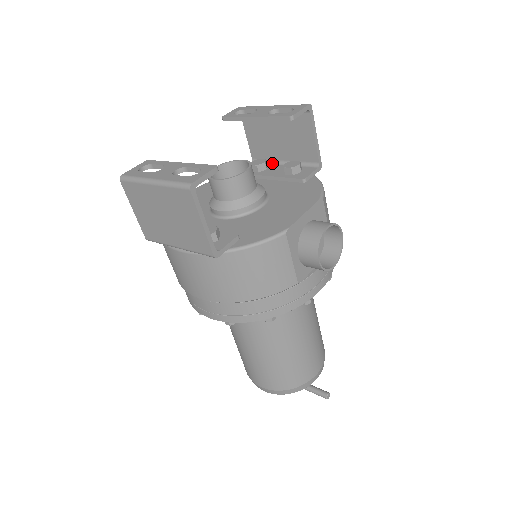
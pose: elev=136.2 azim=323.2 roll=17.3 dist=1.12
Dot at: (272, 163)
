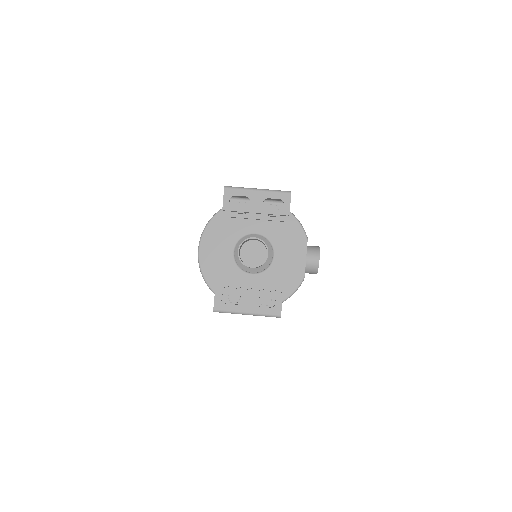
Dot at: (248, 200)
